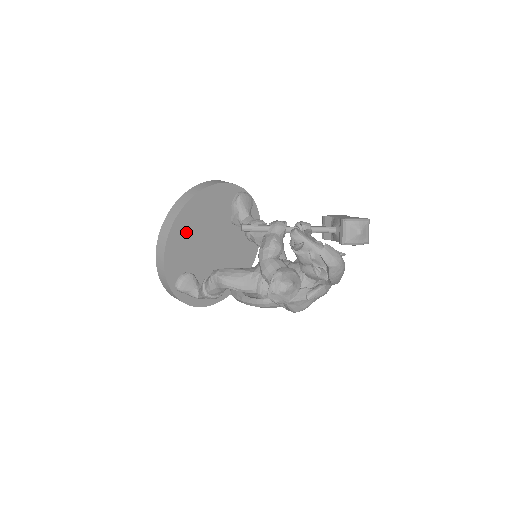
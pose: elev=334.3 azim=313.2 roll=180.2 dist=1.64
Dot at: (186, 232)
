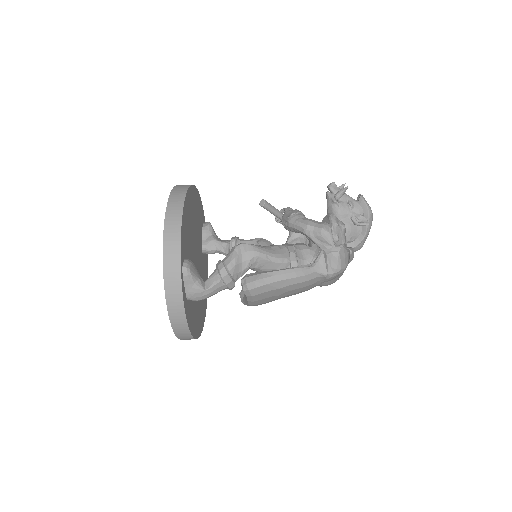
Dot at: (189, 214)
